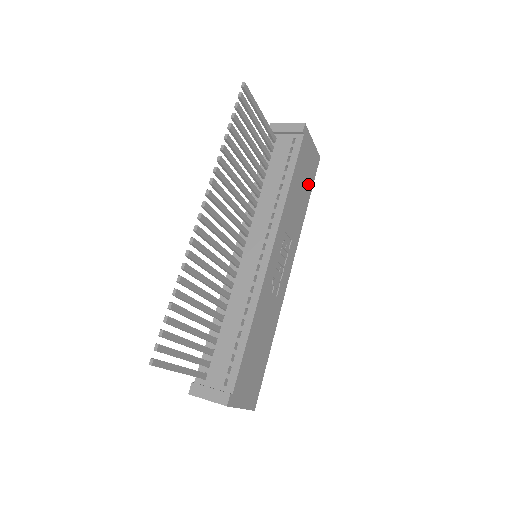
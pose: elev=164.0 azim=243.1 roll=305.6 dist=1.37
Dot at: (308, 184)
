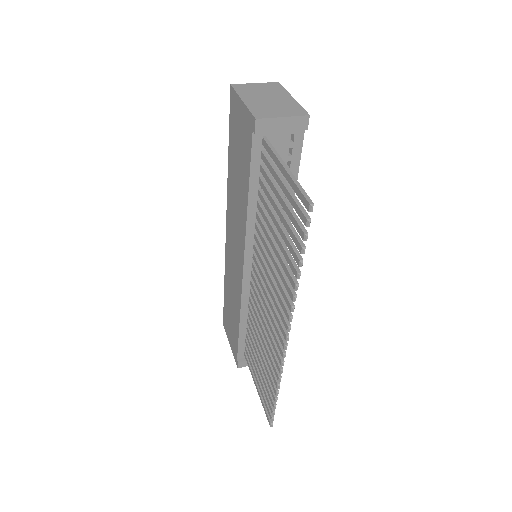
Dot at: occluded
